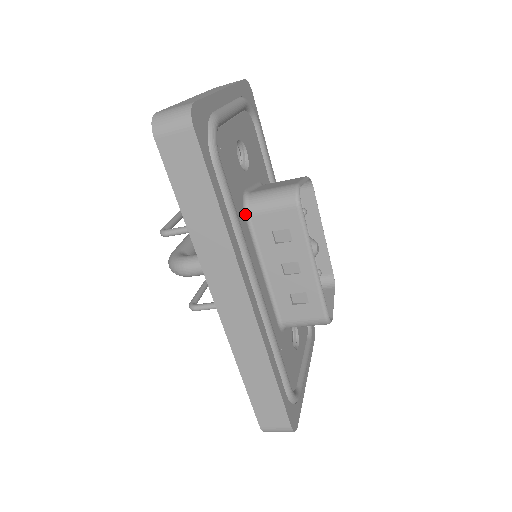
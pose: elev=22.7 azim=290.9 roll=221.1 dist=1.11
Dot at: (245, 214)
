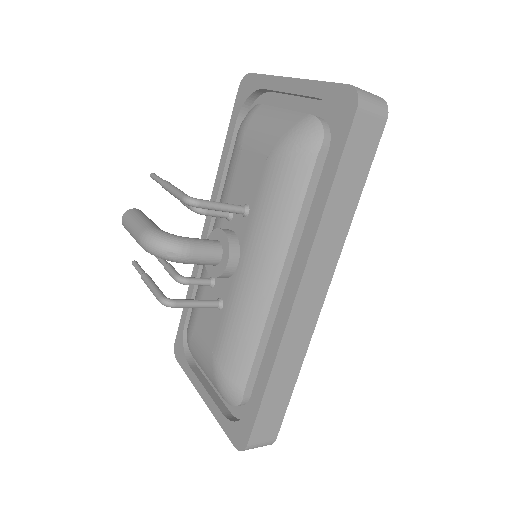
Dot at: occluded
